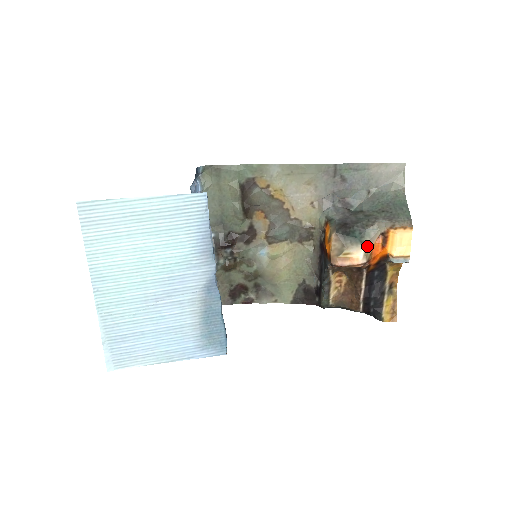
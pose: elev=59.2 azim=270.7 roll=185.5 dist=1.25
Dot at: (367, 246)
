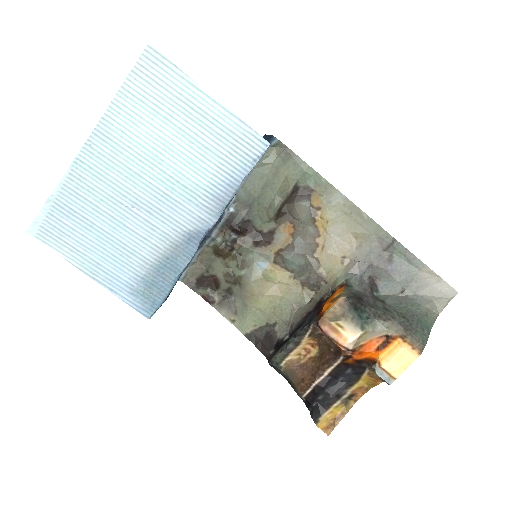
Dot at: (364, 335)
